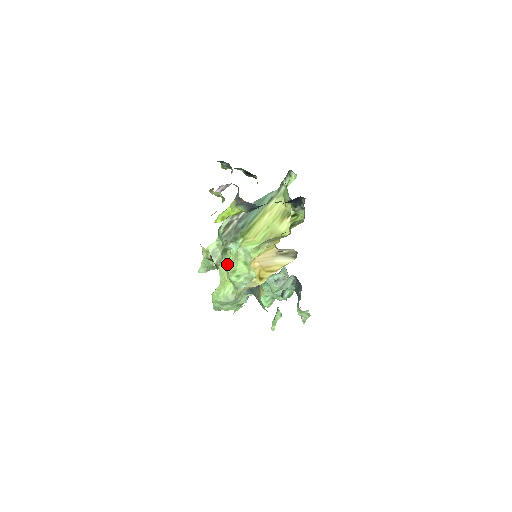
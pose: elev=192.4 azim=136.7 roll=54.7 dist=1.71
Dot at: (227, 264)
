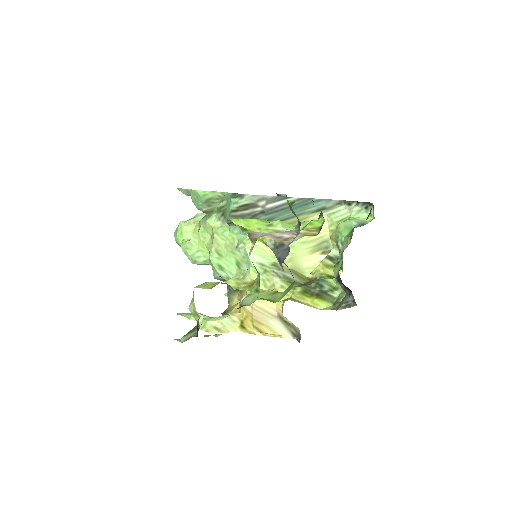
Dot at: (217, 237)
